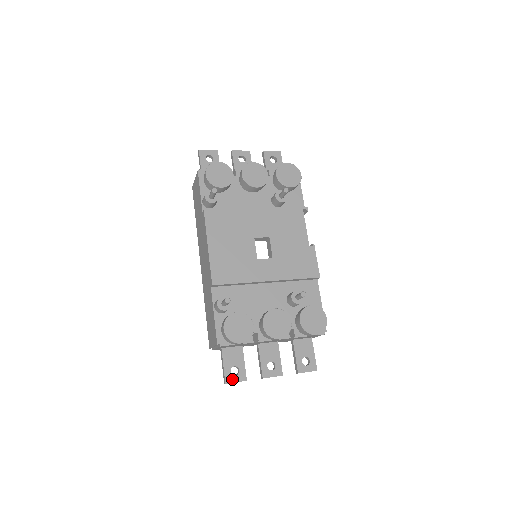
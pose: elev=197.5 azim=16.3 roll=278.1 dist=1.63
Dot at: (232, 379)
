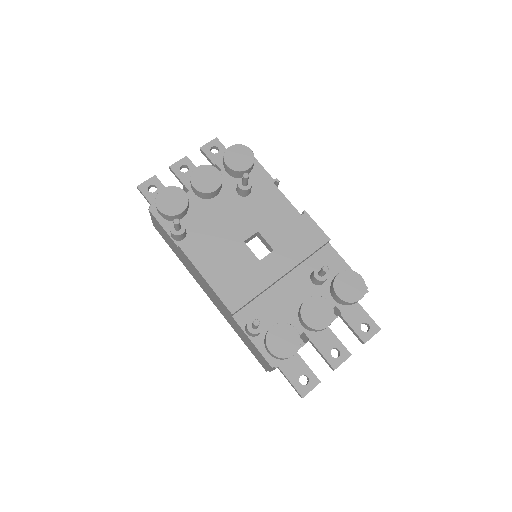
Dot at: (306, 390)
